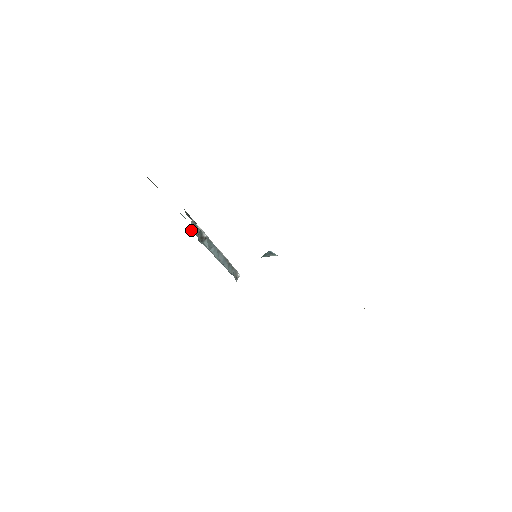
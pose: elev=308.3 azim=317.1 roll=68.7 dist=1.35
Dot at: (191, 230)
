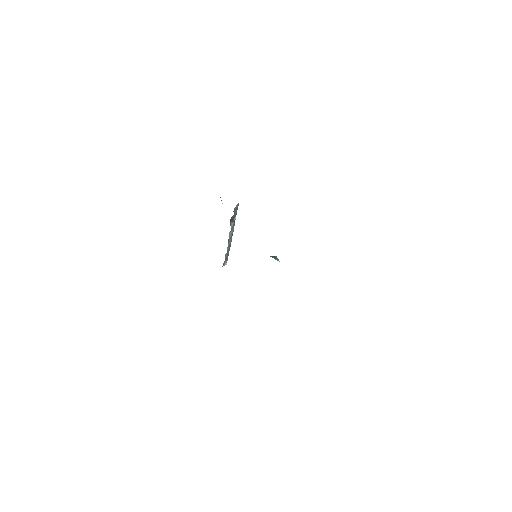
Dot at: (234, 209)
